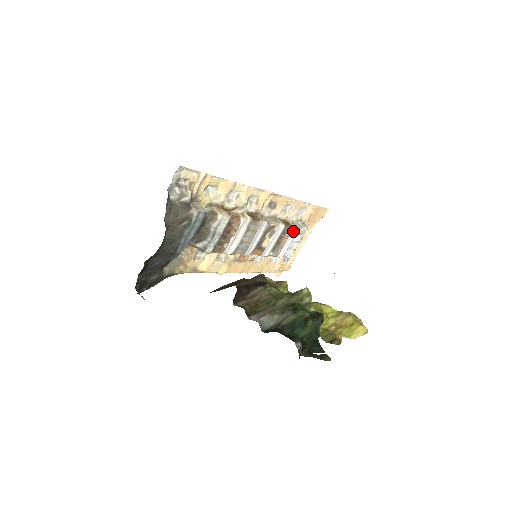
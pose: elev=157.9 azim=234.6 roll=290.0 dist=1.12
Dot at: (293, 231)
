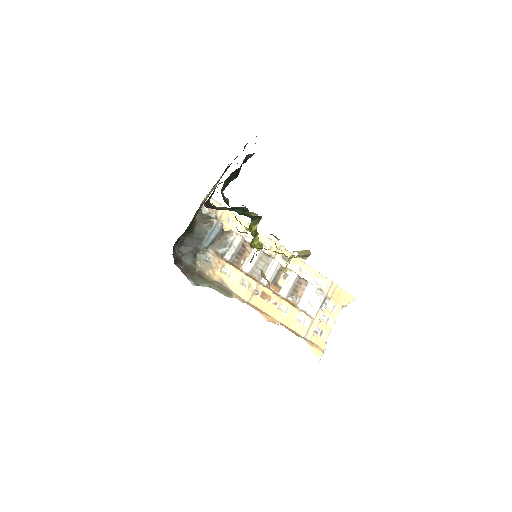
Dot at: (309, 286)
